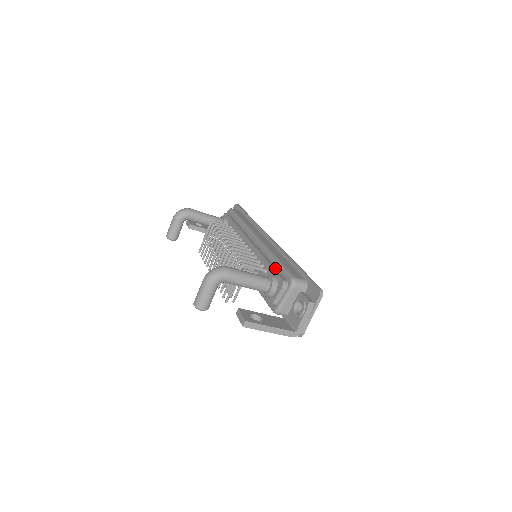
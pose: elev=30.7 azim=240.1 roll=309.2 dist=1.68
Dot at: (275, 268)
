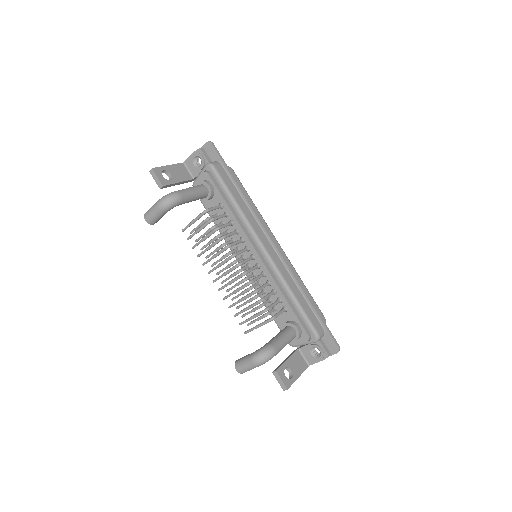
Dot at: (296, 312)
